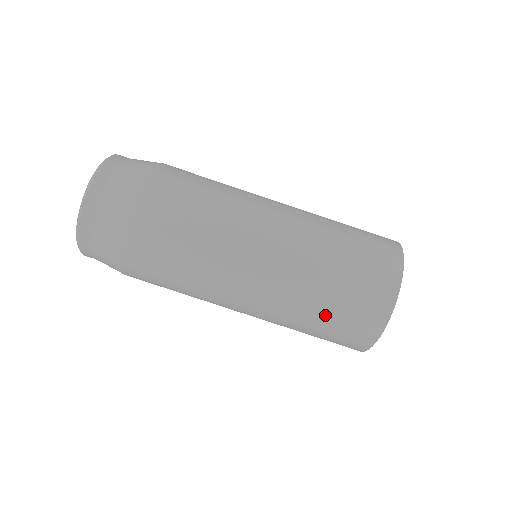
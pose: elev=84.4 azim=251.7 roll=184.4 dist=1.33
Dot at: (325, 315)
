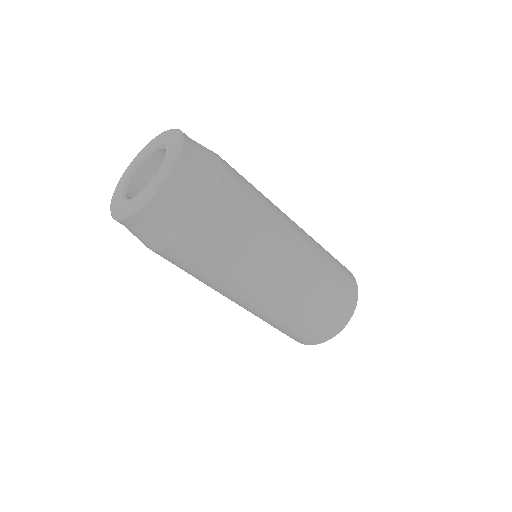
Dot at: (281, 328)
